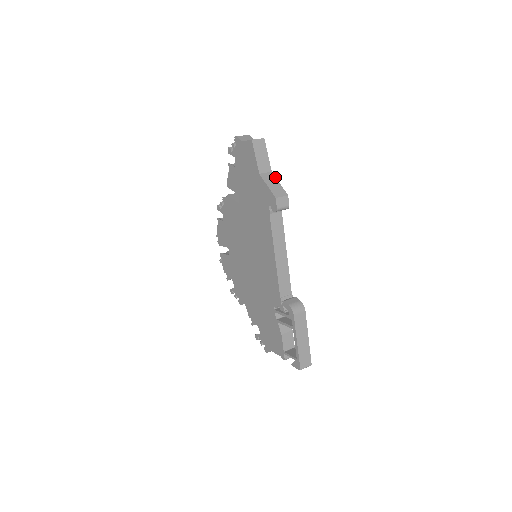
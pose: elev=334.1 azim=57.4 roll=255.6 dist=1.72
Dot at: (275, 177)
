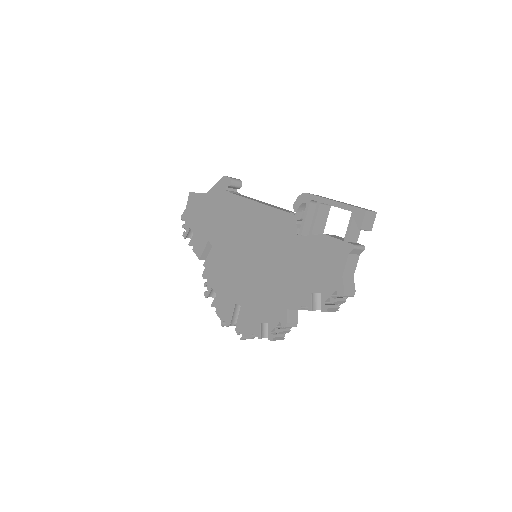
Dot at: occluded
